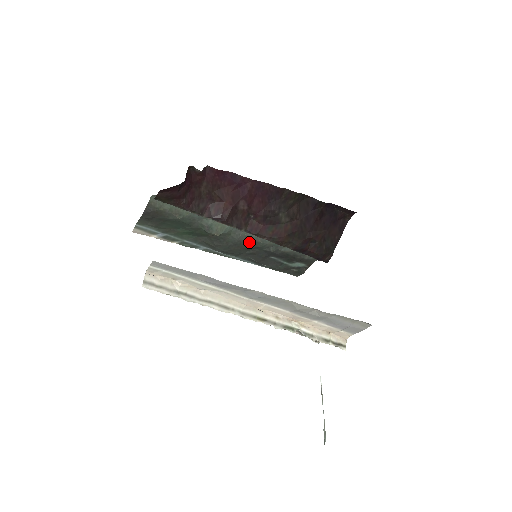
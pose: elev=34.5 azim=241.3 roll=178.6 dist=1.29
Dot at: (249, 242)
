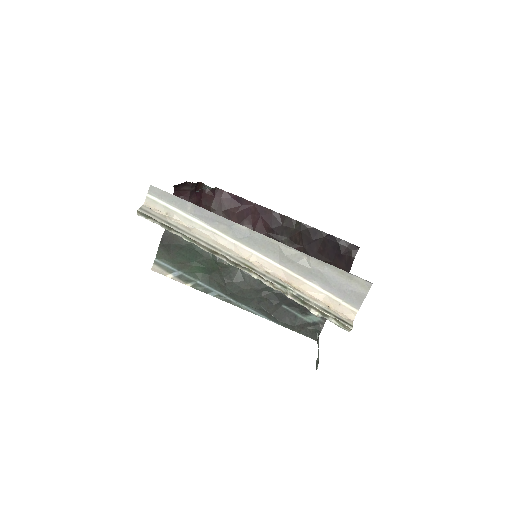
Dot at: (258, 279)
